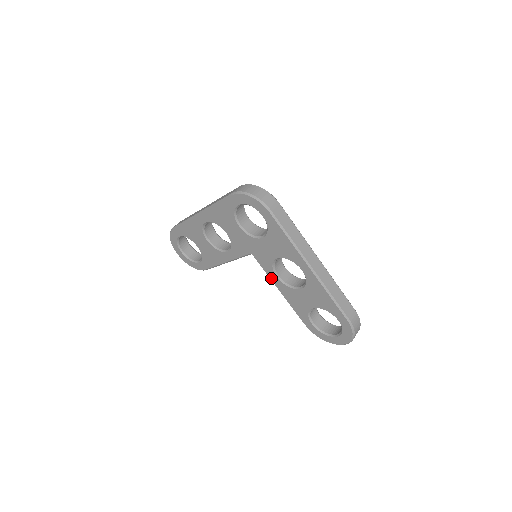
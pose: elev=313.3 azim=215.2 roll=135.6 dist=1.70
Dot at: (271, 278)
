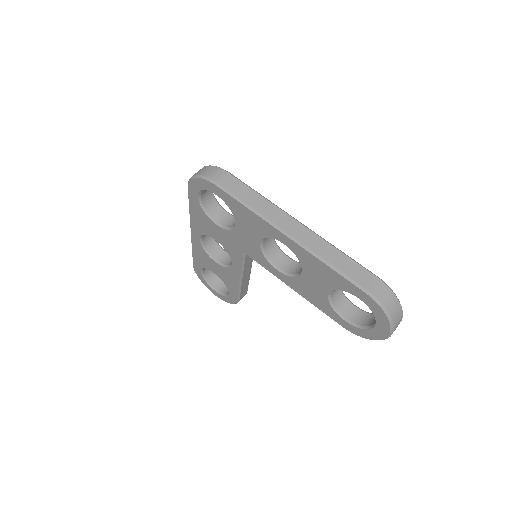
Dot at: (275, 275)
